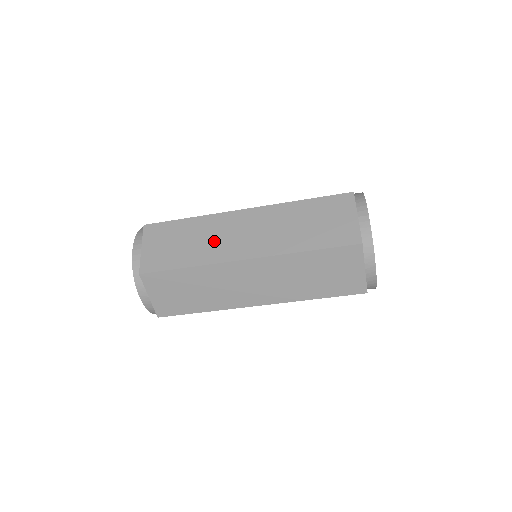
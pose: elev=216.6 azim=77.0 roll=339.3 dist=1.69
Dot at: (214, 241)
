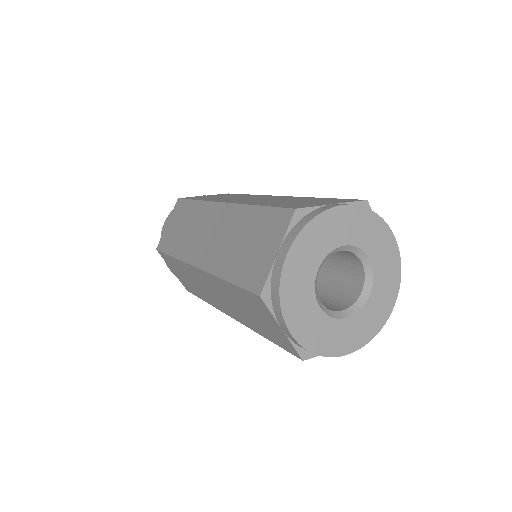
Dot at: (192, 234)
